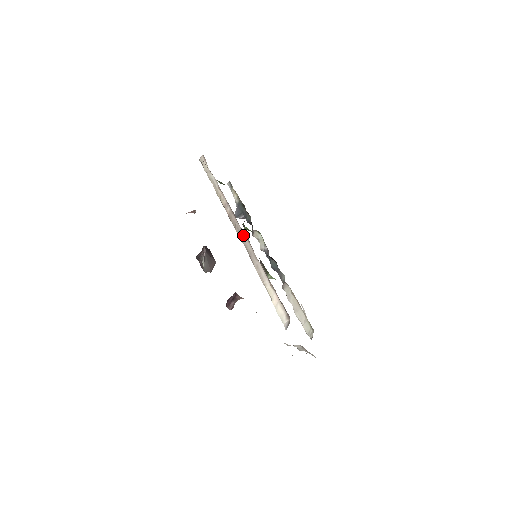
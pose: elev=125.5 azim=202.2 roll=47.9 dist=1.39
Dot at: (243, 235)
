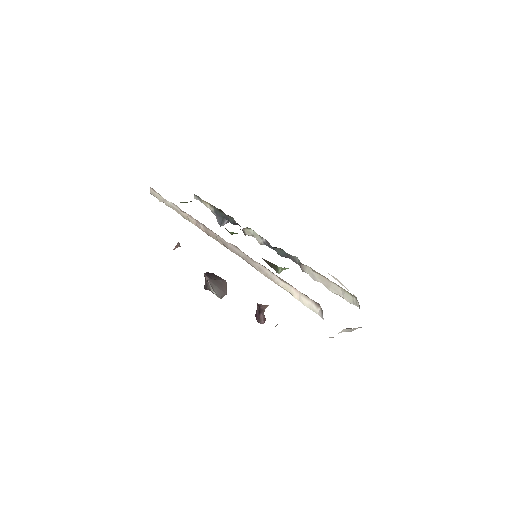
Dot at: (229, 245)
